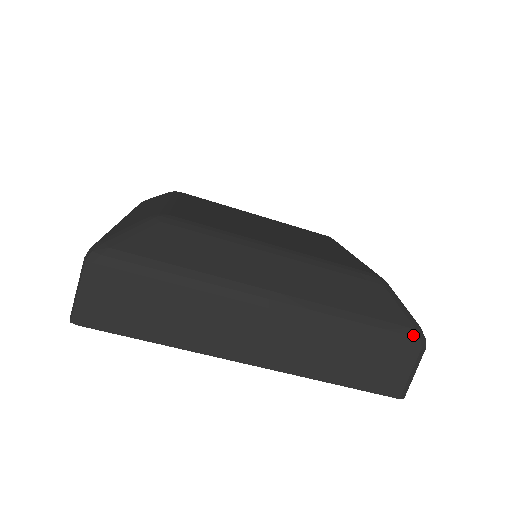
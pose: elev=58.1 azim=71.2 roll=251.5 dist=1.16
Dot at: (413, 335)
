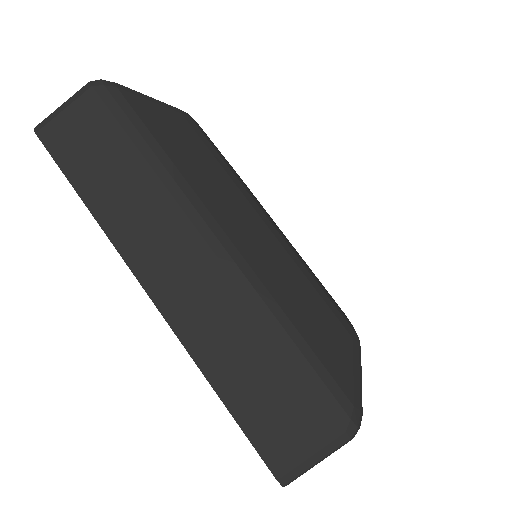
Dot at: (345, 408)
